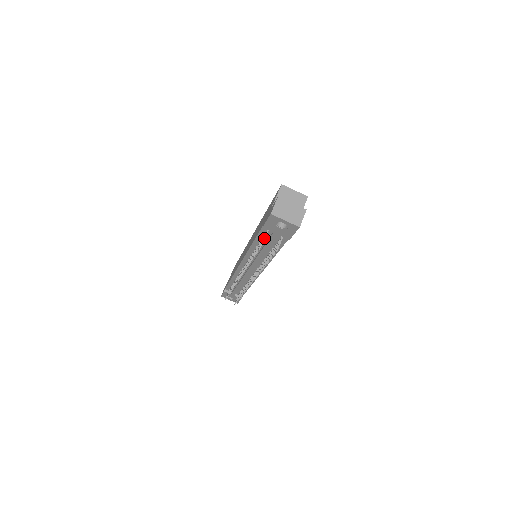
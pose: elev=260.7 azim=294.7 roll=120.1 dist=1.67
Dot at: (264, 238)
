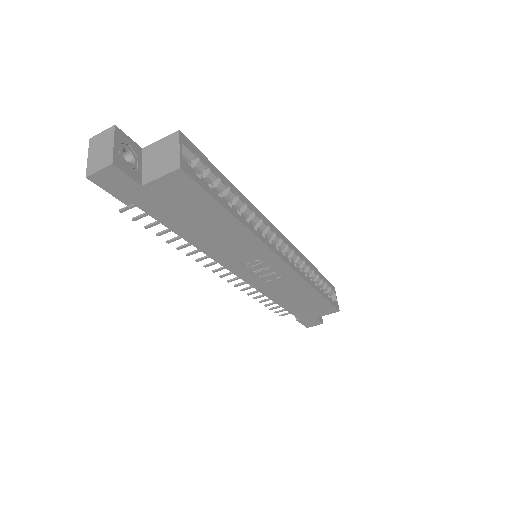
Dot at: occluded
